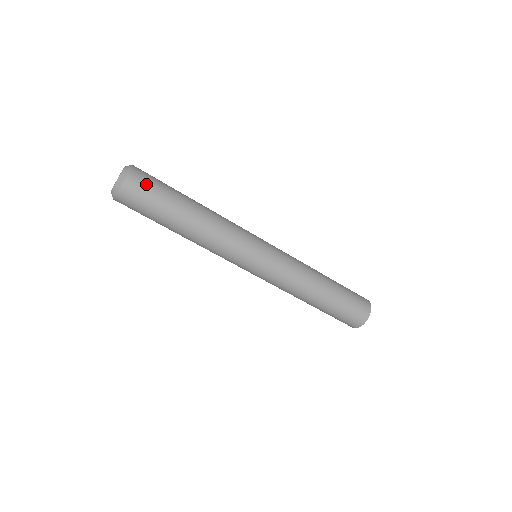
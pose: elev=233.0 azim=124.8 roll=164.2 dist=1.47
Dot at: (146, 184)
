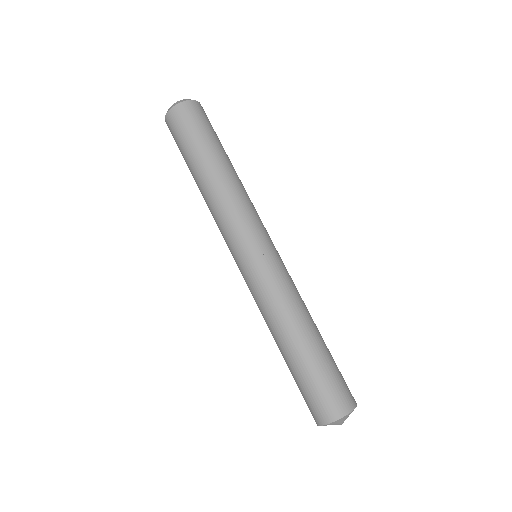
Dot at: (205, 117)
